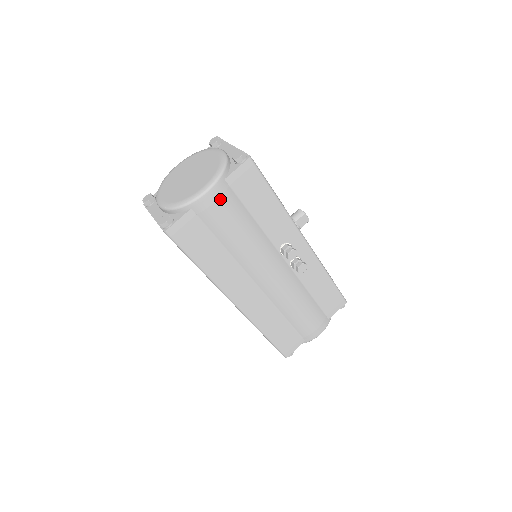
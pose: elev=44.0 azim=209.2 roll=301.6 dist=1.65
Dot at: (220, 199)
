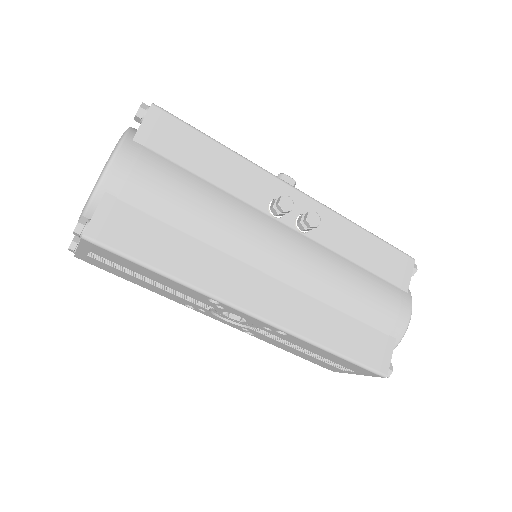
Dot at: (138, 163)
